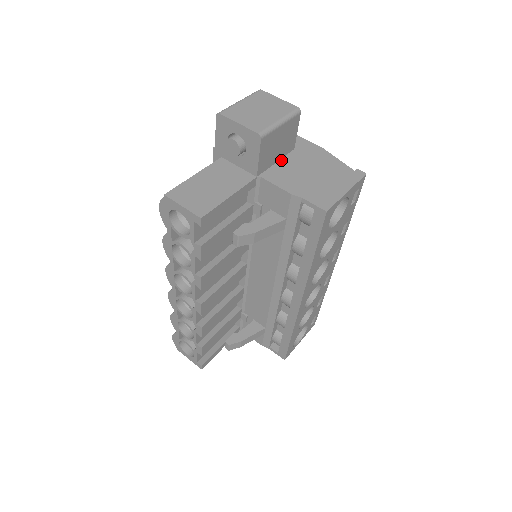
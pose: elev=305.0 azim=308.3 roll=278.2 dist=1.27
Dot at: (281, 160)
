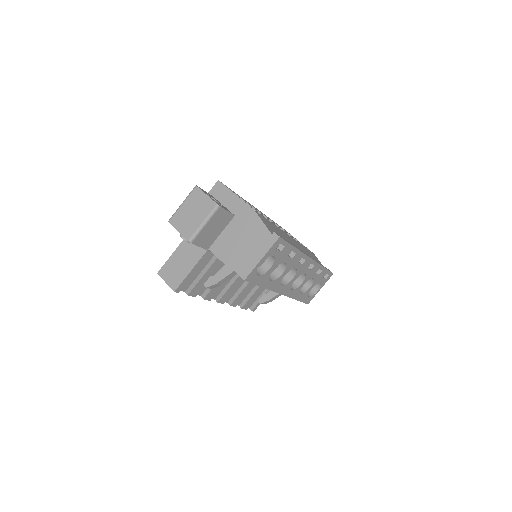
Dot at: (224, 230)
